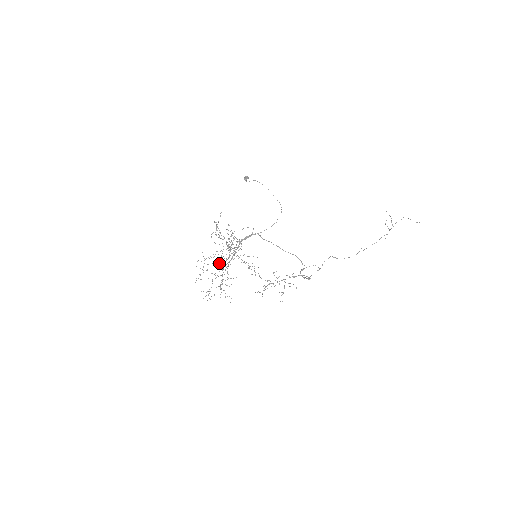
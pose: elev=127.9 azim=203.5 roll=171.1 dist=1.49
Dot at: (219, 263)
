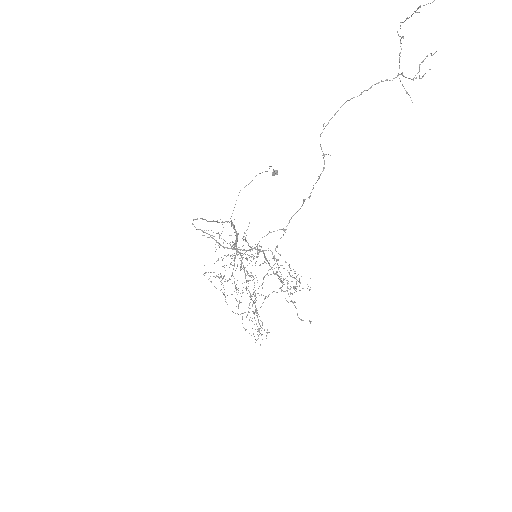
Dot at: occluded
